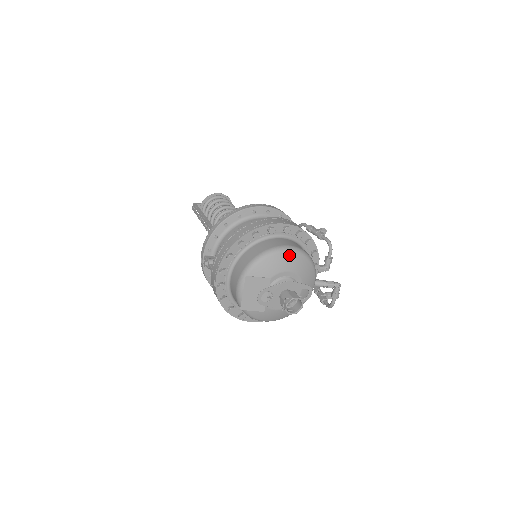
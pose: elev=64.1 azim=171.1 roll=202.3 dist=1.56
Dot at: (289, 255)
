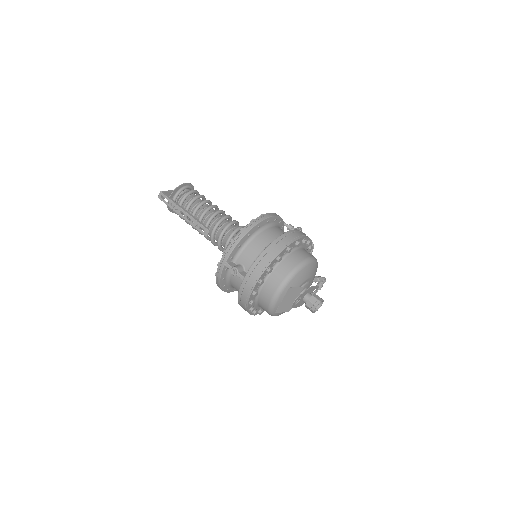
Dot at: (312, 265)
